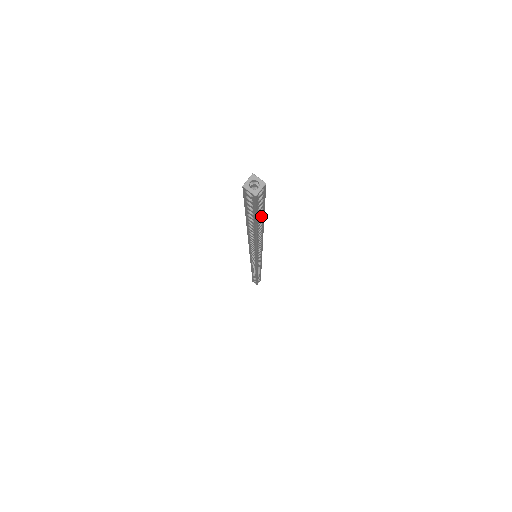
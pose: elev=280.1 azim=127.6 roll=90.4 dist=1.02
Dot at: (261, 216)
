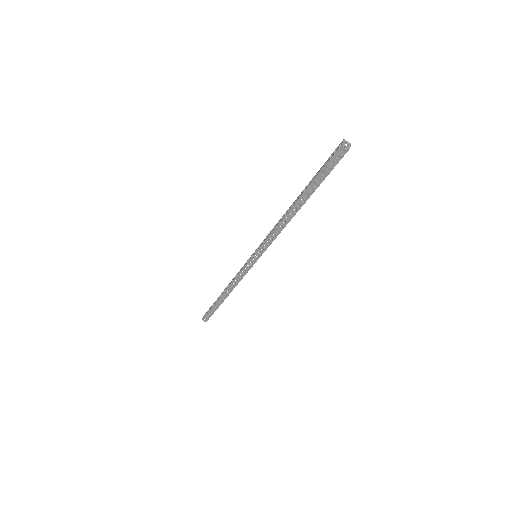
Dot at: (318, 184)
